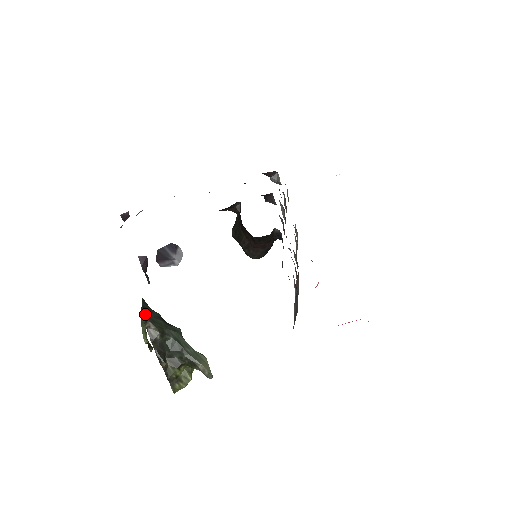
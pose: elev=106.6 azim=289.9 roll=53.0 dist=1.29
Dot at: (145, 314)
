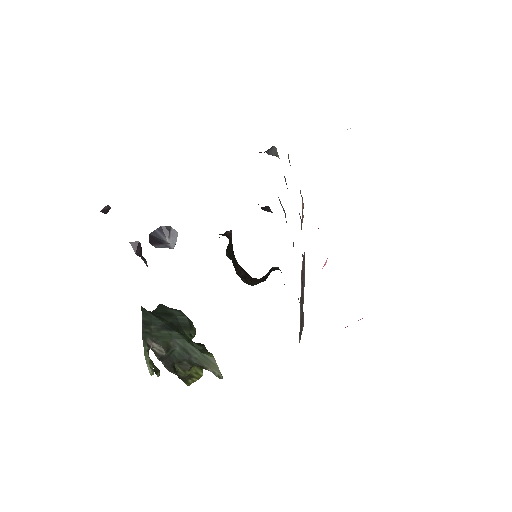
Dot at: (147, 335)
